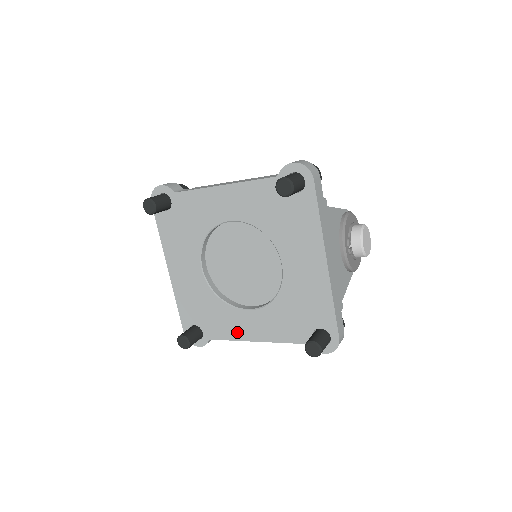
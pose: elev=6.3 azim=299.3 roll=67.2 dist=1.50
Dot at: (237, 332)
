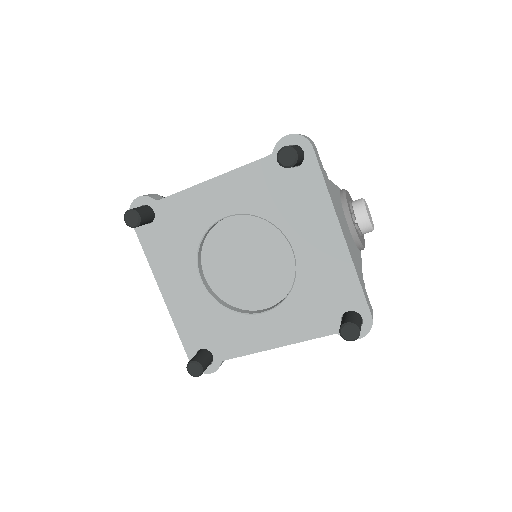
Dot at: (253, 343)
